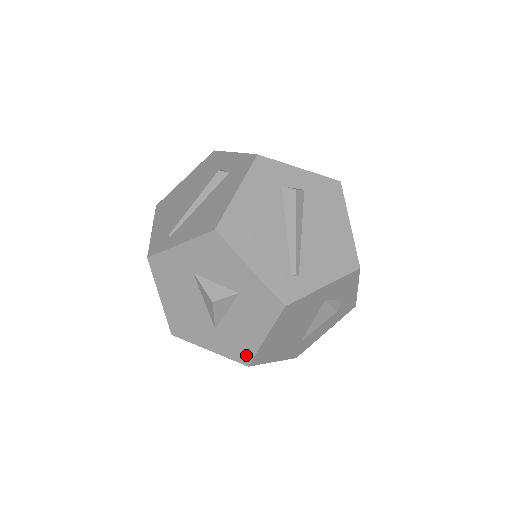
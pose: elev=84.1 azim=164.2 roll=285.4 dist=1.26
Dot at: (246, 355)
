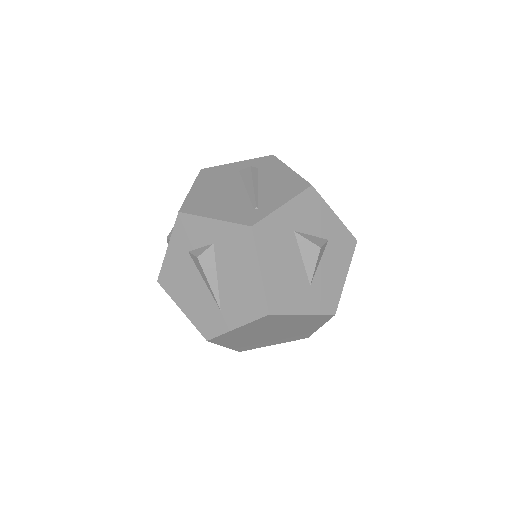
Dot at: (334, 303)
